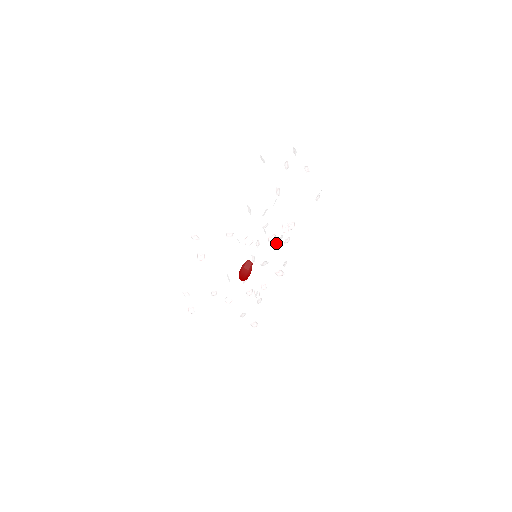
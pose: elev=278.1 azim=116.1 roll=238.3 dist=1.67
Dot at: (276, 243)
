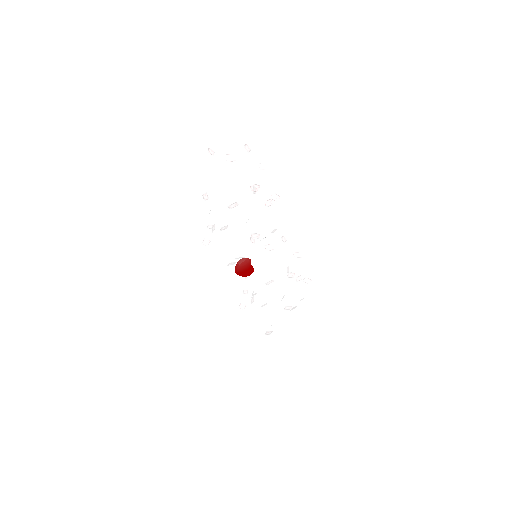
Dot at: (299, 256)
